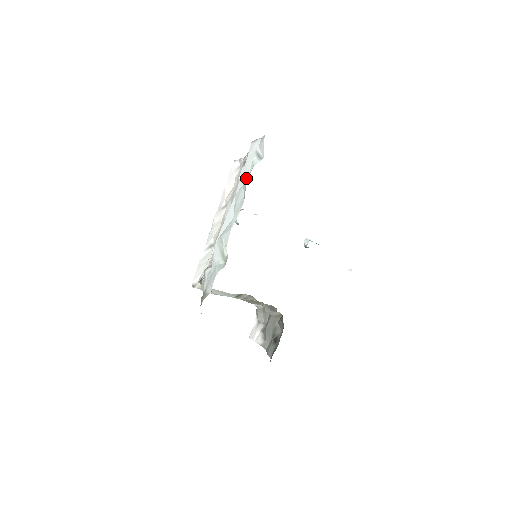
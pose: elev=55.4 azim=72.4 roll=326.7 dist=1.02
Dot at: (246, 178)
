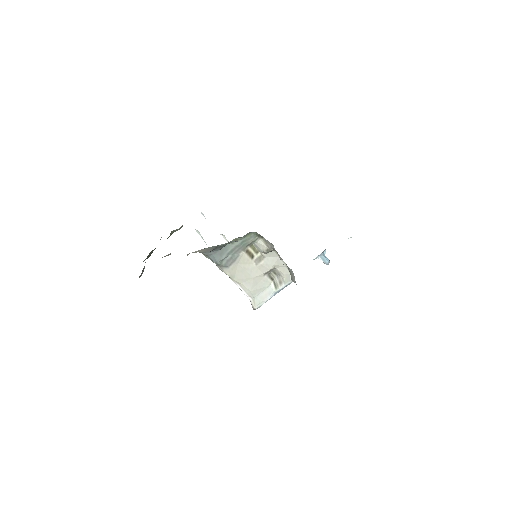
Dot at: occluded
